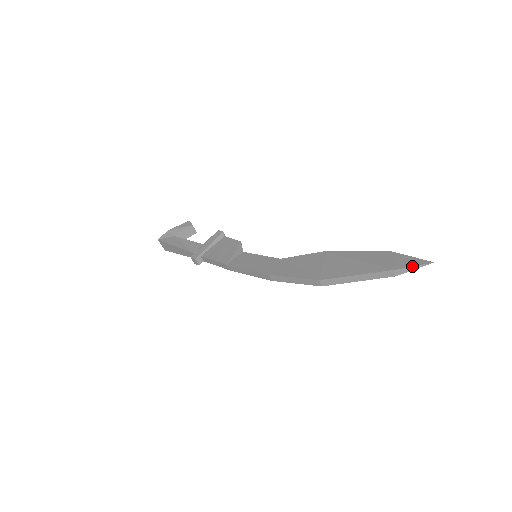
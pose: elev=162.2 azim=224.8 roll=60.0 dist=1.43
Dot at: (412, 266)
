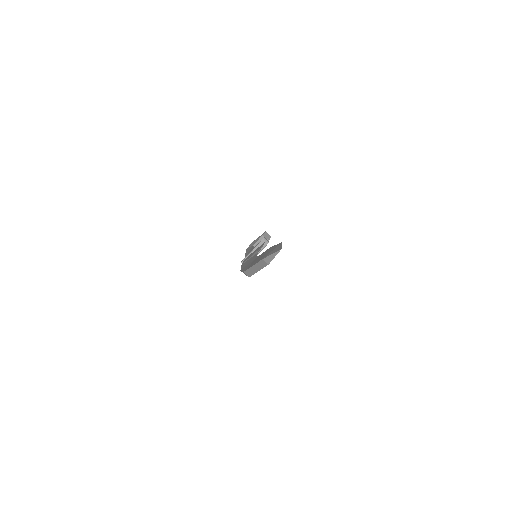
Dot at: (271, 254)
